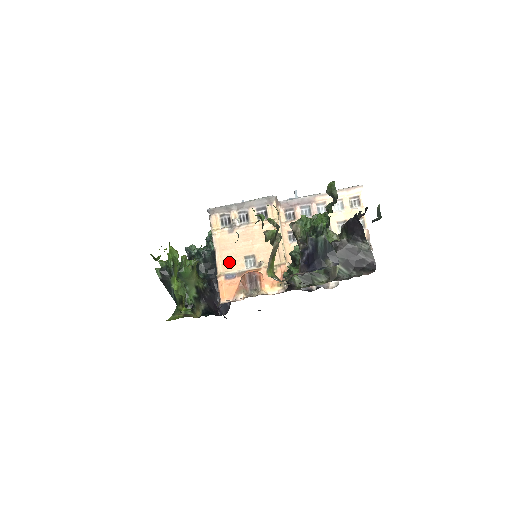
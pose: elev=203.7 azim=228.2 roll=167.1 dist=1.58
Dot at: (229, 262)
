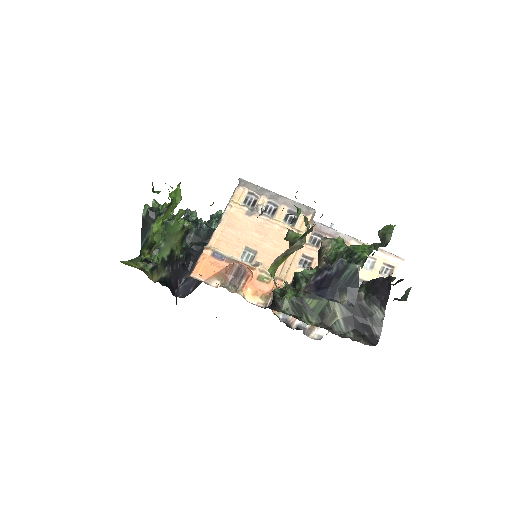
Dot at: (227, 242)
